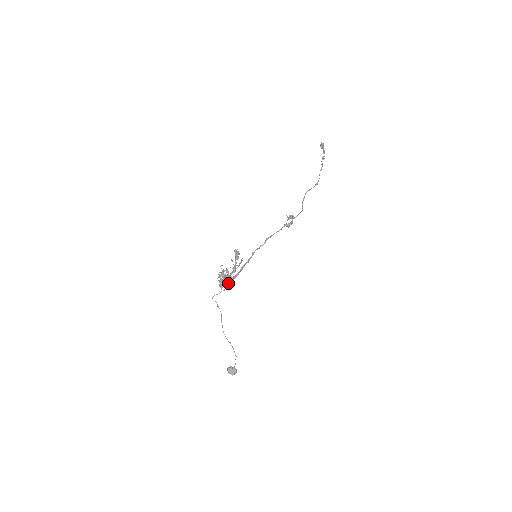
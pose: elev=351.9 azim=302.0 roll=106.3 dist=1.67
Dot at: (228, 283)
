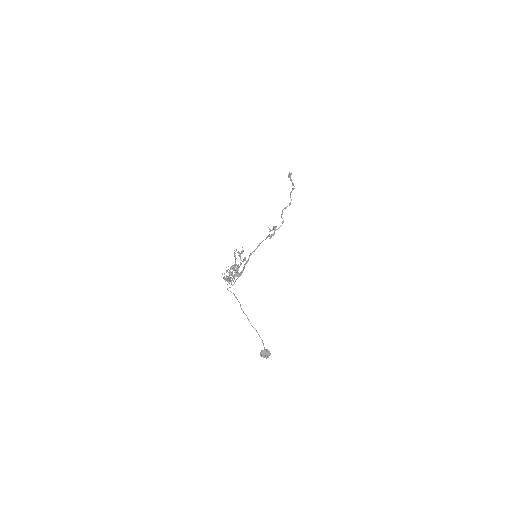
Dot at: occluded
